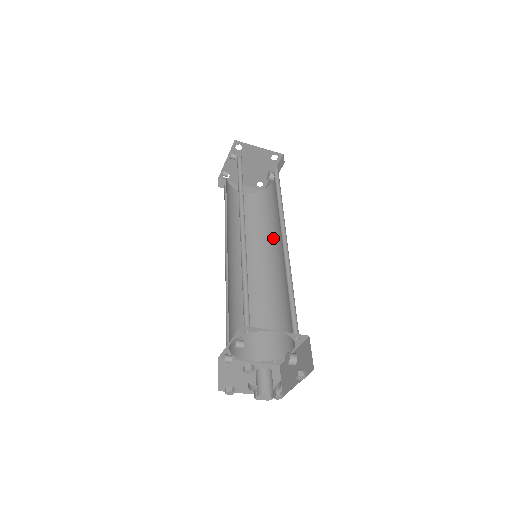
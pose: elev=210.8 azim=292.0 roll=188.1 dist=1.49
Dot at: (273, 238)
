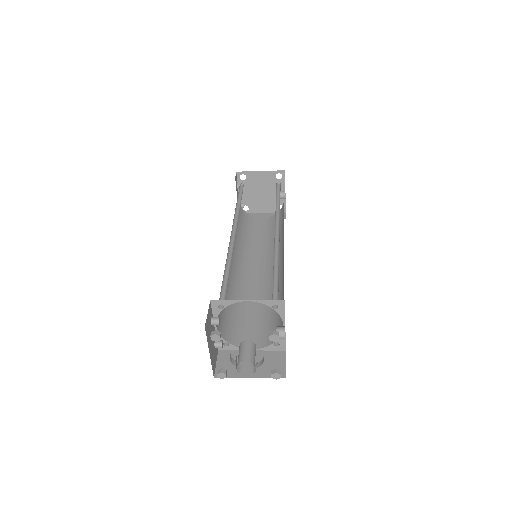
Dot at: (282, 242)
